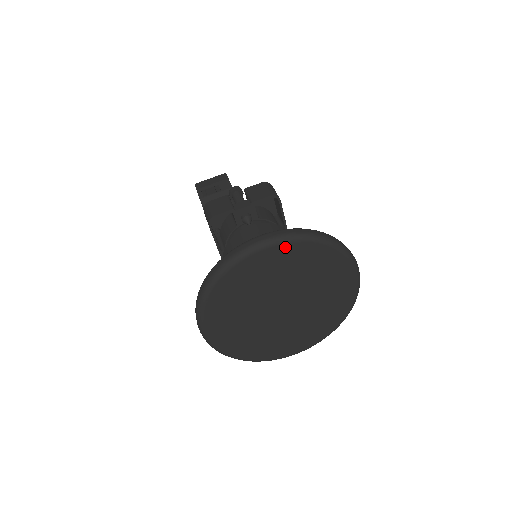
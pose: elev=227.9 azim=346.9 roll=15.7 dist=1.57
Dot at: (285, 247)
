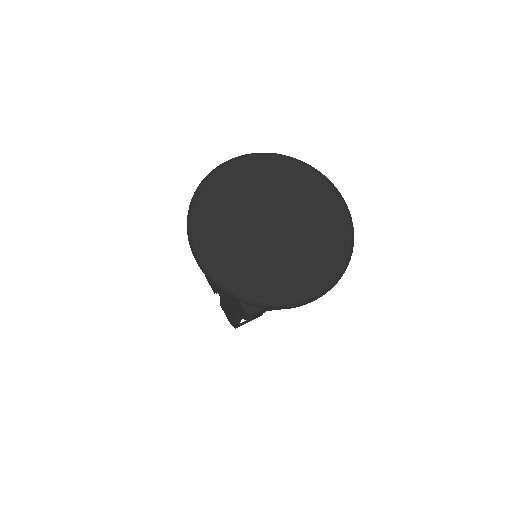
Dot at: (254, 159)
